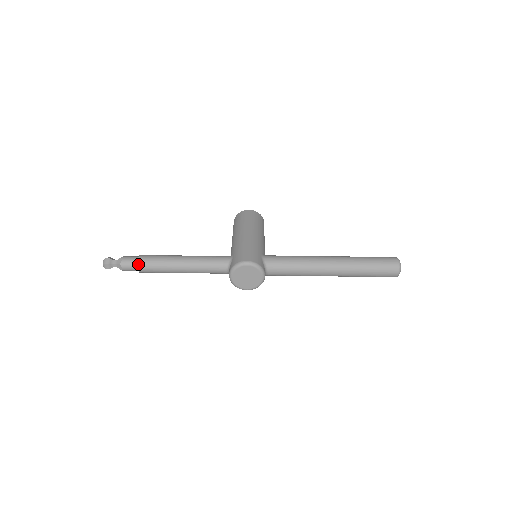
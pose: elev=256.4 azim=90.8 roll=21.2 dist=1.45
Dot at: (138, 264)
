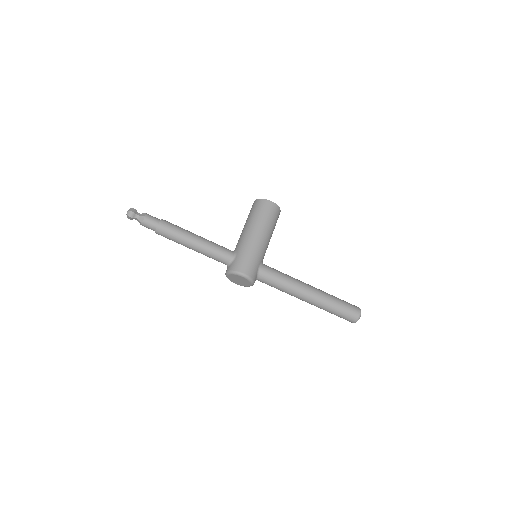
Dot at: (156, 230)
